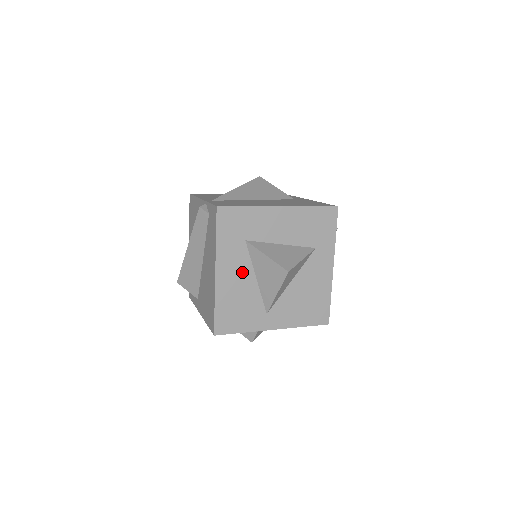
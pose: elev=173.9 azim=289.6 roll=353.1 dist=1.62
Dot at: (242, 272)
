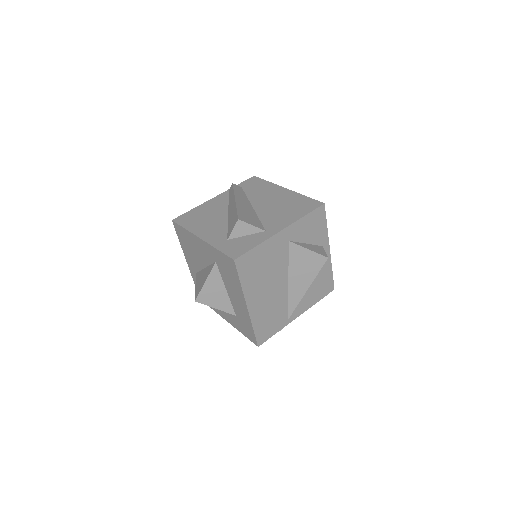
Dot at: occluded
